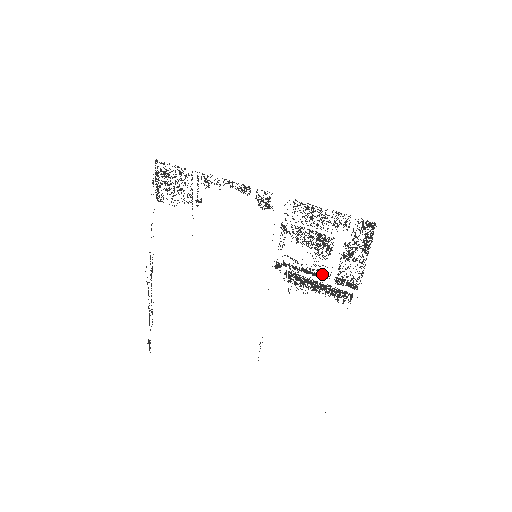
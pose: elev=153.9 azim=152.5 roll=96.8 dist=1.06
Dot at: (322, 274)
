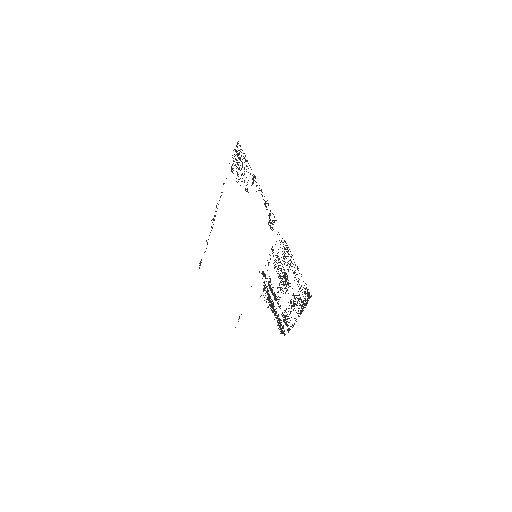
Dot at: (278, 303)
